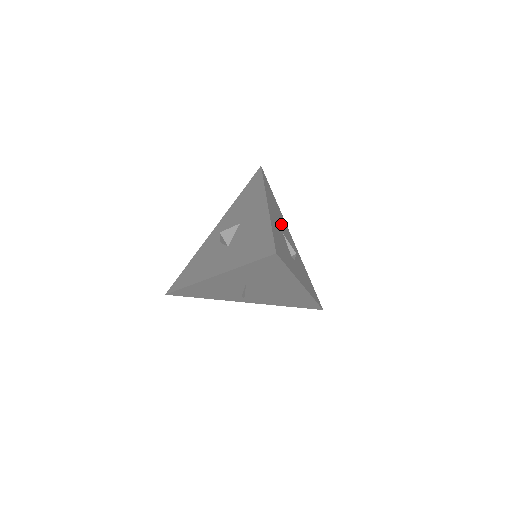
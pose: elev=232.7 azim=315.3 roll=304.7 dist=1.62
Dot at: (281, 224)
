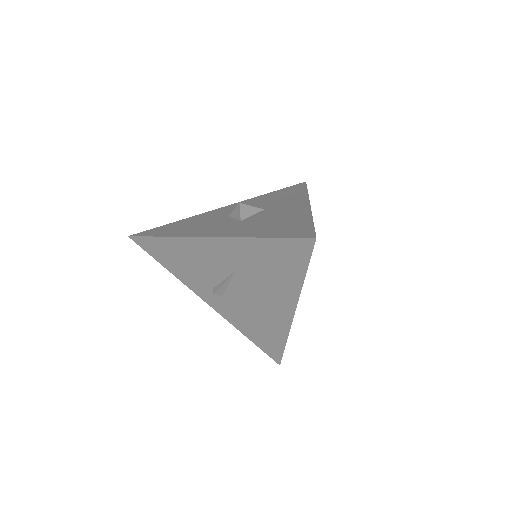
Dot at: occluded
